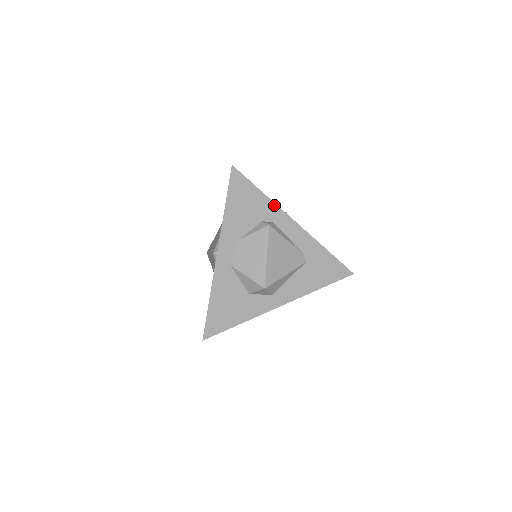
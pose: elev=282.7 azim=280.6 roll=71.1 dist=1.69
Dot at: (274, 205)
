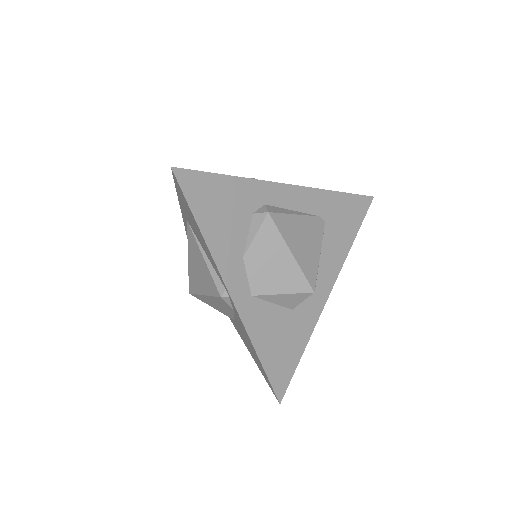
Dot at: (253, 182)
